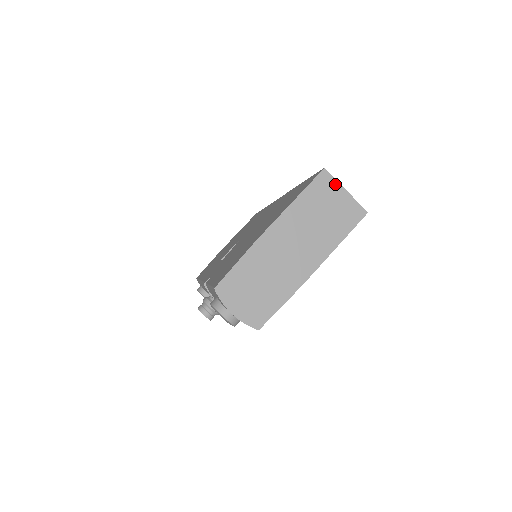
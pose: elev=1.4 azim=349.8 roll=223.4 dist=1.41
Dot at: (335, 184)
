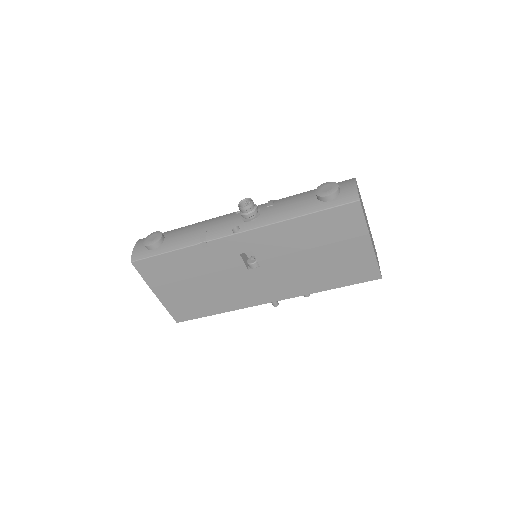
Dot at: occluded
